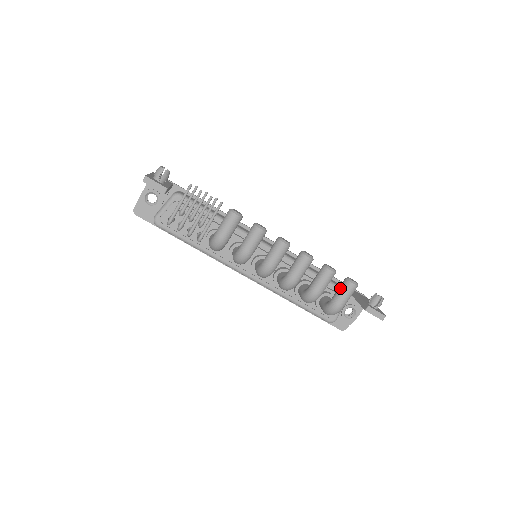
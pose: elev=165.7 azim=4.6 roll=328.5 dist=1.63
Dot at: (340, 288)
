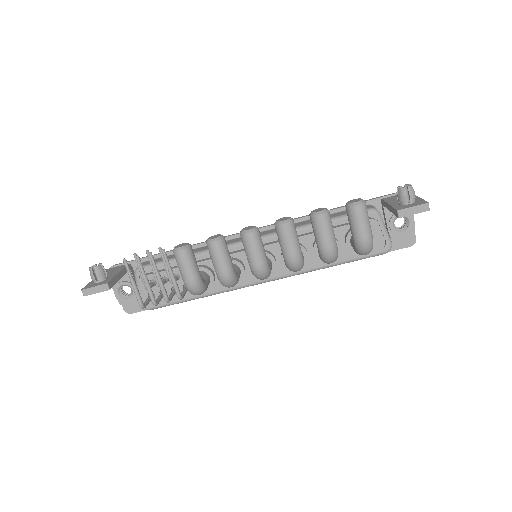
Dot at: occluded
